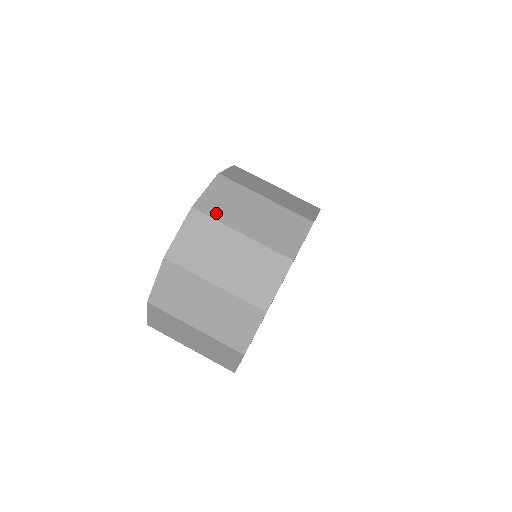
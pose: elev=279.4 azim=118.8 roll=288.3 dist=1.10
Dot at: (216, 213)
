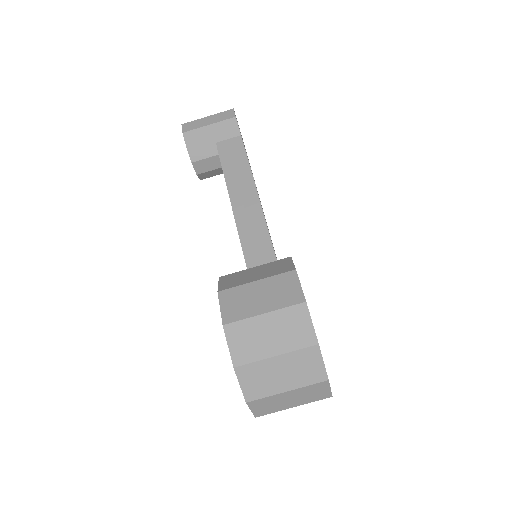
Dot at: (261, 394)
